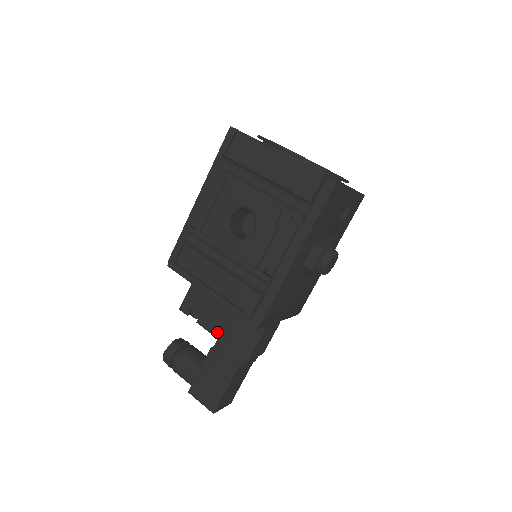
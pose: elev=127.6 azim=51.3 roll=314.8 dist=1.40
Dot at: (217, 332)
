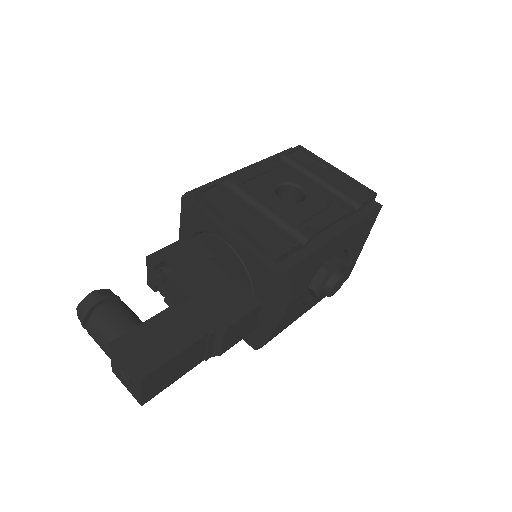
Dot at: (192, 291)
